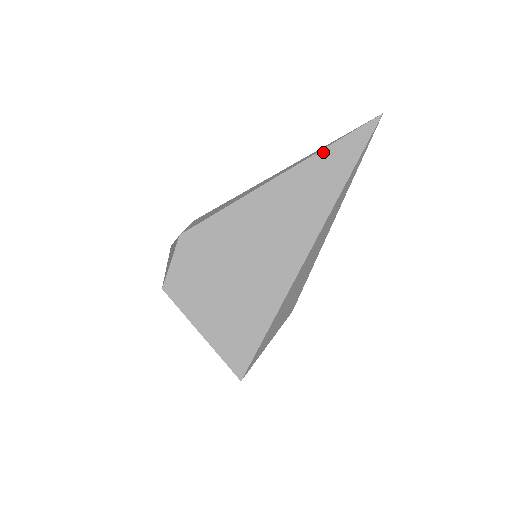
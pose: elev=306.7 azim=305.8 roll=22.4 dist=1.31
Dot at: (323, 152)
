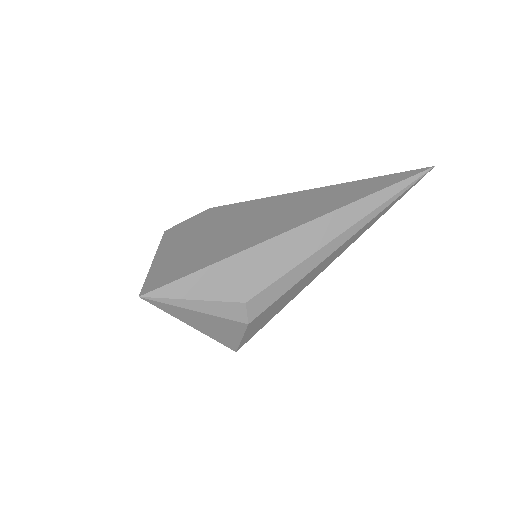
Dot at: (360, 181)
